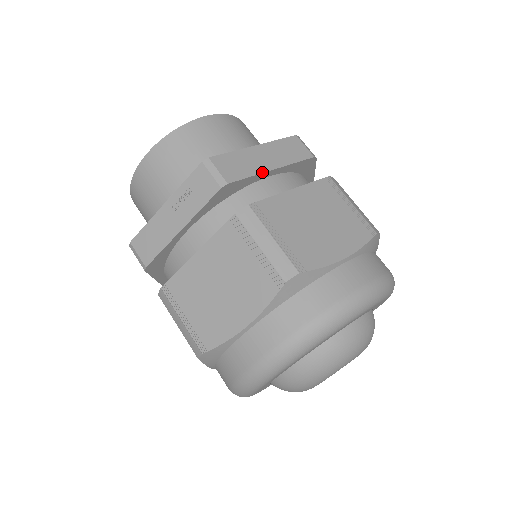
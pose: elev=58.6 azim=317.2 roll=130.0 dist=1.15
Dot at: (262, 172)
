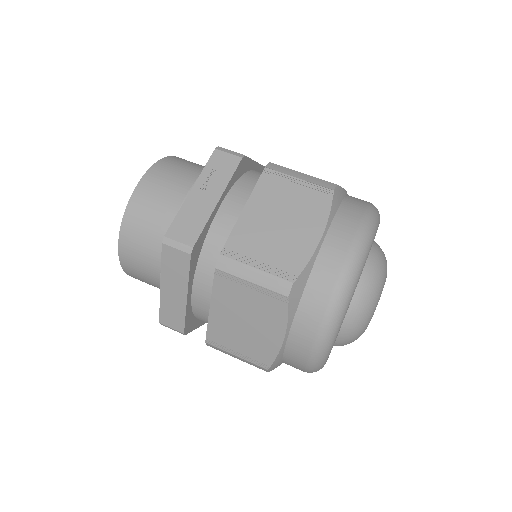
Dot at: (254, 161)
